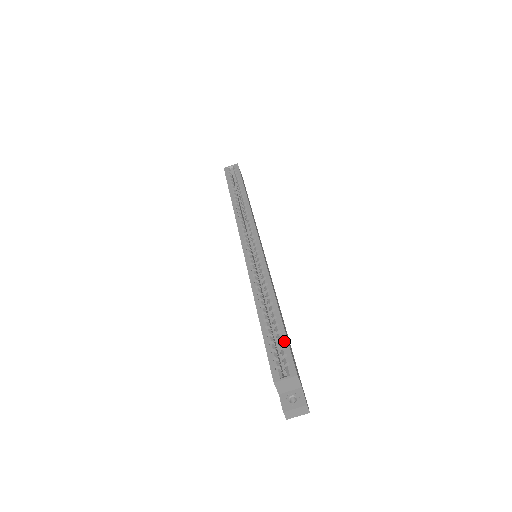
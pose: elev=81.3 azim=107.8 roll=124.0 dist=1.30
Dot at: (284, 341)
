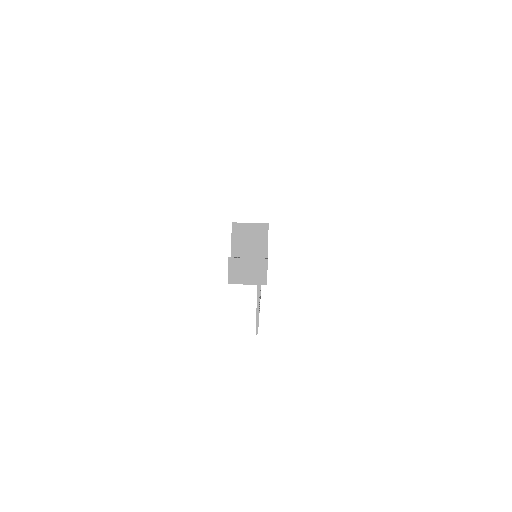
Dot at: occluded
